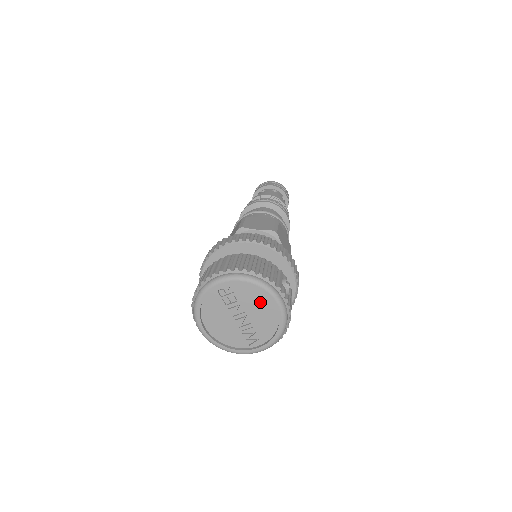
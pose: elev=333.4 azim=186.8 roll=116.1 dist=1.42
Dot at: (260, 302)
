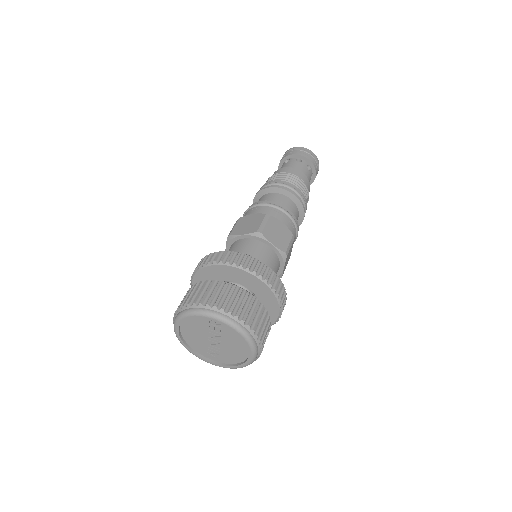
Dot at: (238, 345)
